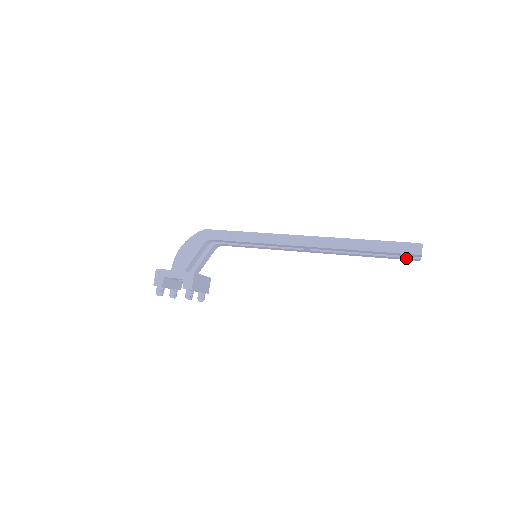
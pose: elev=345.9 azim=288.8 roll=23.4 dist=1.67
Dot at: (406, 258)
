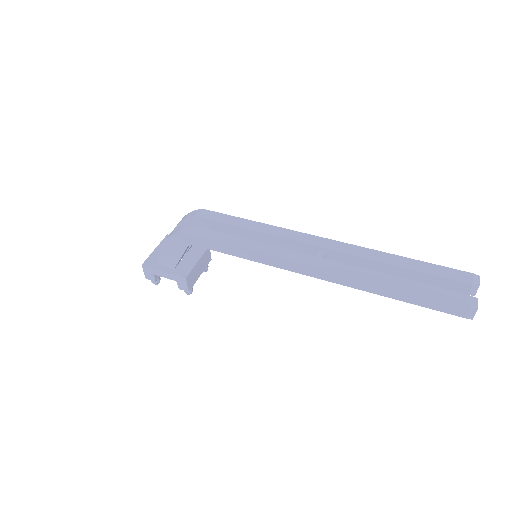
Dot at: (455, 289)
